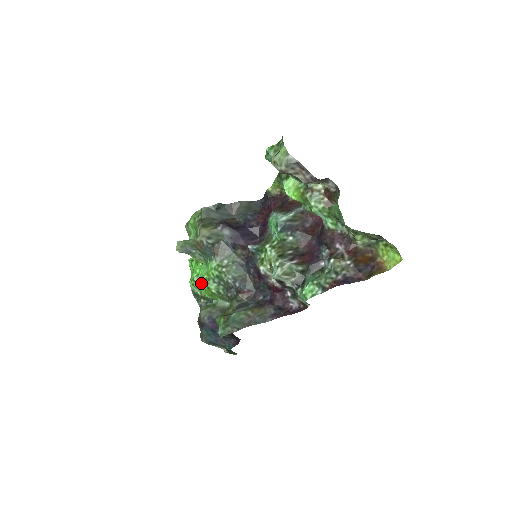
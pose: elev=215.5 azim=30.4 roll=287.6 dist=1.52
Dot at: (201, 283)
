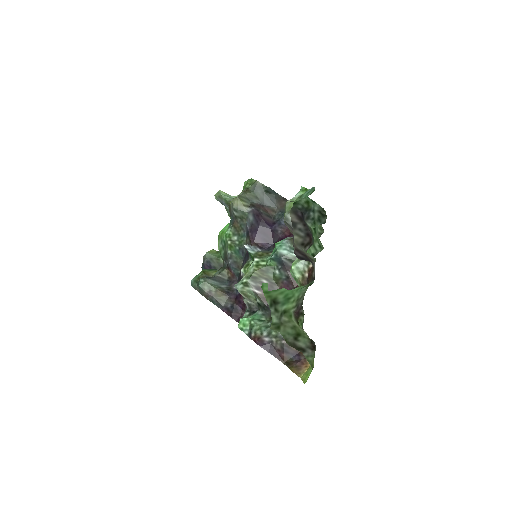
Dot at: occluded
